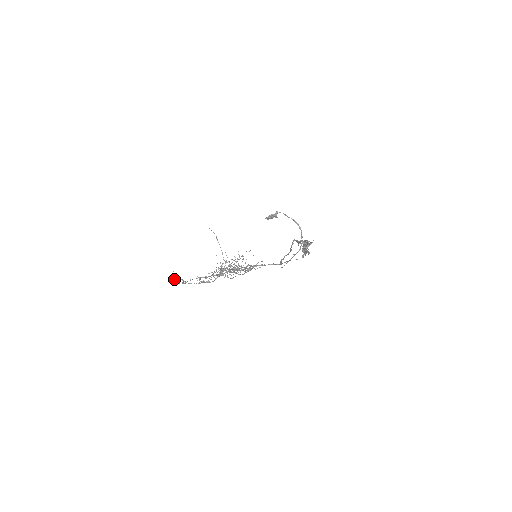
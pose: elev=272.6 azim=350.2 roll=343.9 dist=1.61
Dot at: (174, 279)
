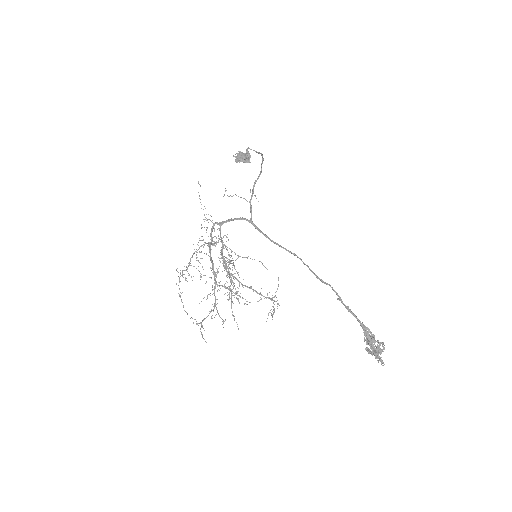
Dot at: (206, 342)
